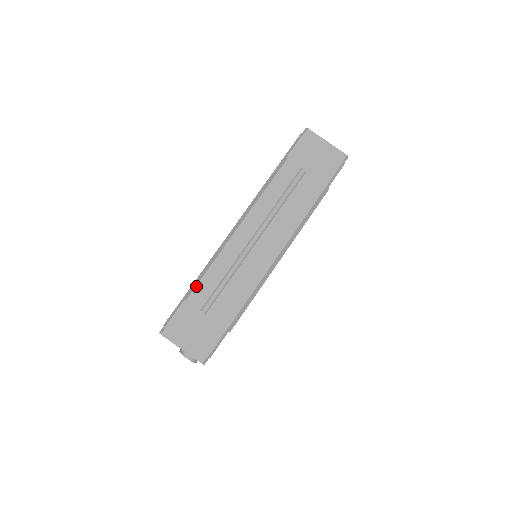
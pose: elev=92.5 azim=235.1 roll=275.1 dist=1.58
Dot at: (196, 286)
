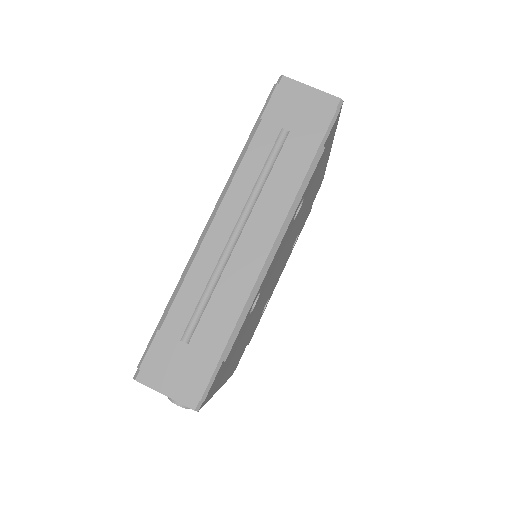
Dot at: (170, 308)
